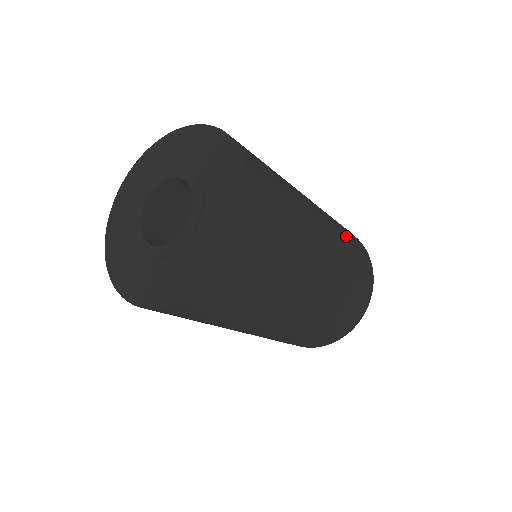
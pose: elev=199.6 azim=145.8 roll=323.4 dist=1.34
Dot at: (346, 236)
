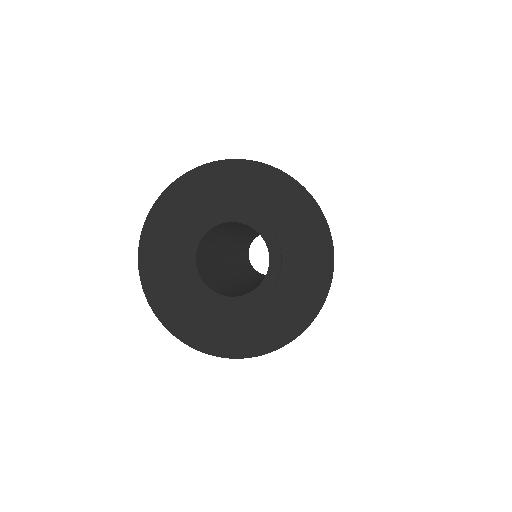
Dot at: occluded
